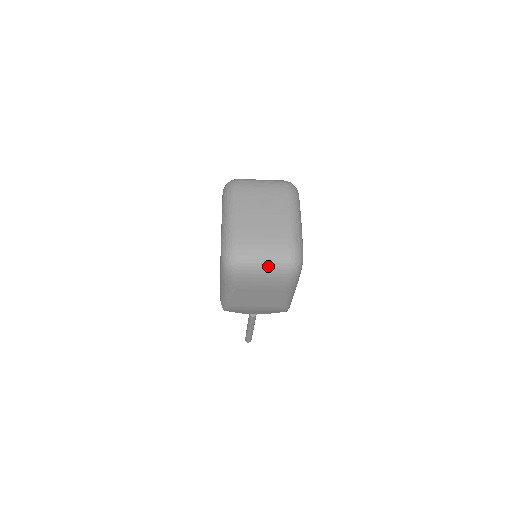
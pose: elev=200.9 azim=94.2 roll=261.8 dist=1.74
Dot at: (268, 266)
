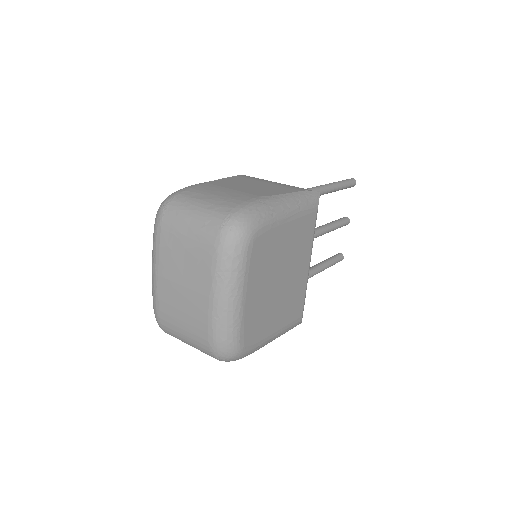
Dot at: (196, 348)
